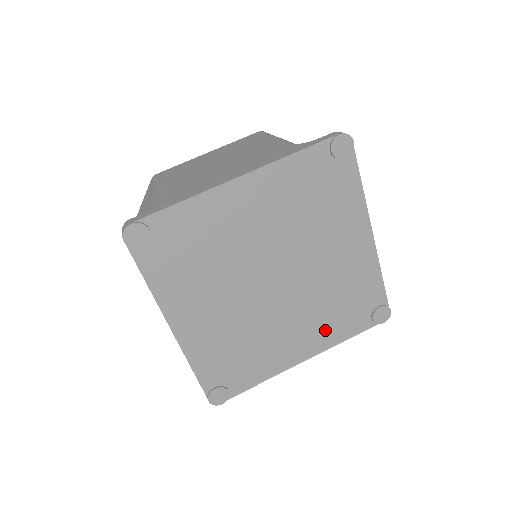
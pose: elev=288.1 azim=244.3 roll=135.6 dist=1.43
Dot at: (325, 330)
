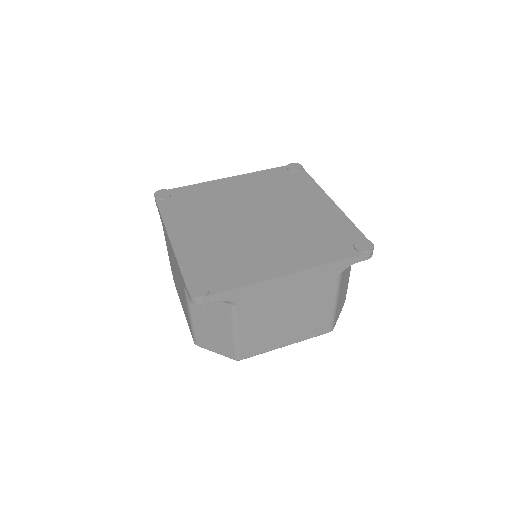
Dot at: (307, 253)
